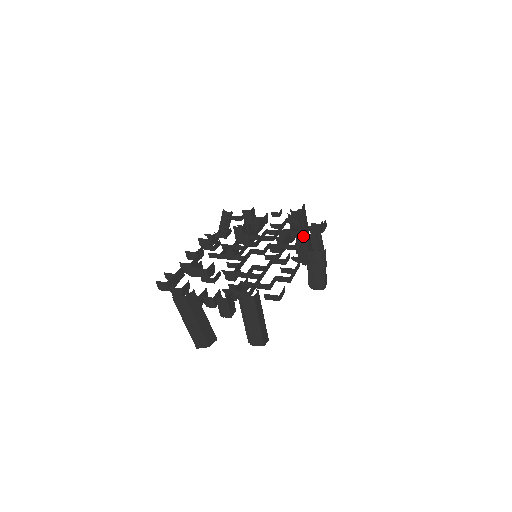
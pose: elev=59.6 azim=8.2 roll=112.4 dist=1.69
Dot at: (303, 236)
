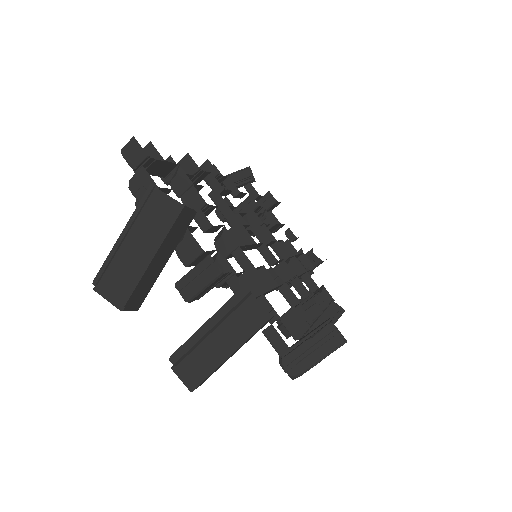
Dot at: occluded
